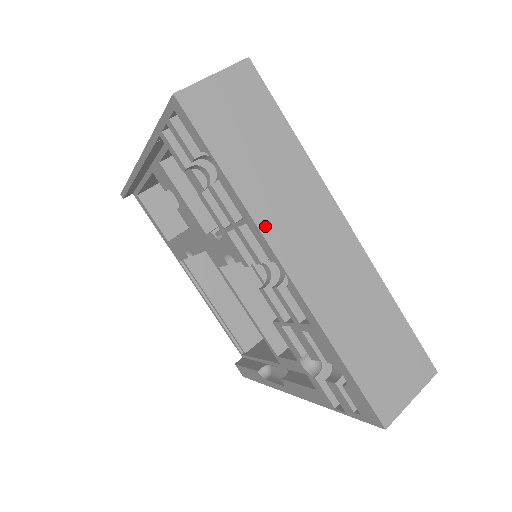
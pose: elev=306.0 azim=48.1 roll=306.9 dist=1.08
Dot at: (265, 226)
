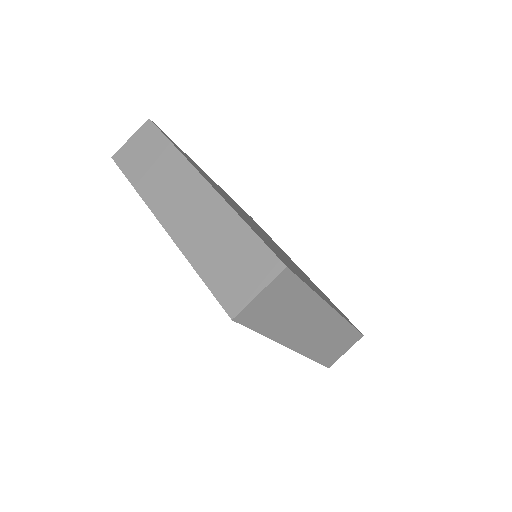
Dot at: (283, 340)
